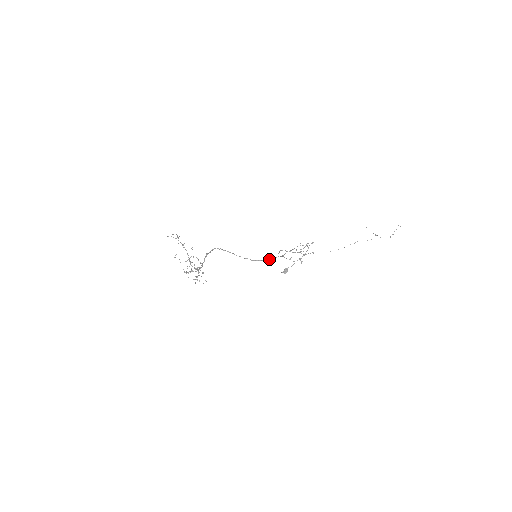
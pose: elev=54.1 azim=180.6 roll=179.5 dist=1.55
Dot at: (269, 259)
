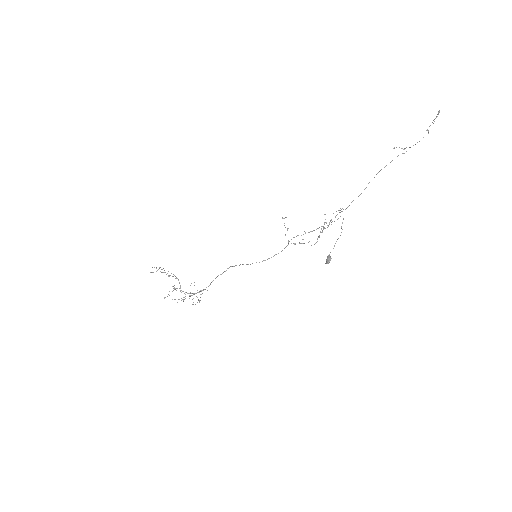
Dot at: (278, 253)
